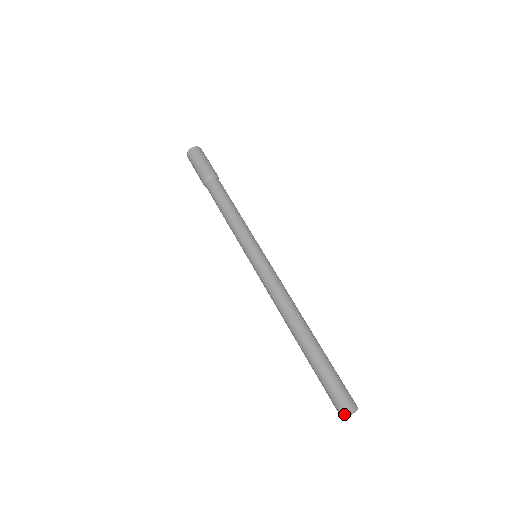
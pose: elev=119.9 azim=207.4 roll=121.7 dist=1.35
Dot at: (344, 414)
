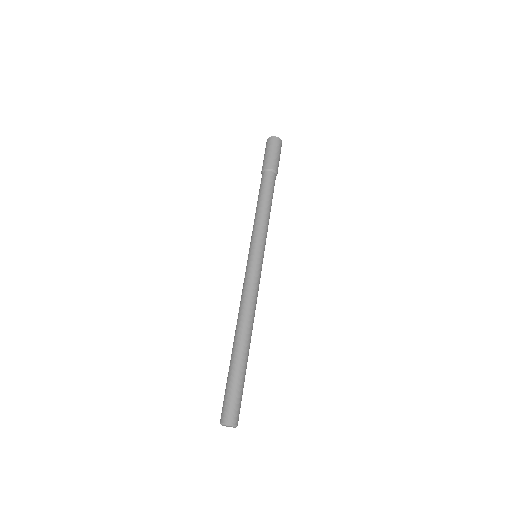
Dot at: (220, 422)
